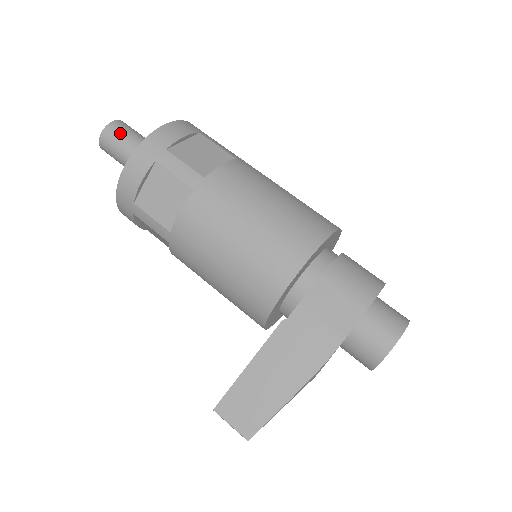
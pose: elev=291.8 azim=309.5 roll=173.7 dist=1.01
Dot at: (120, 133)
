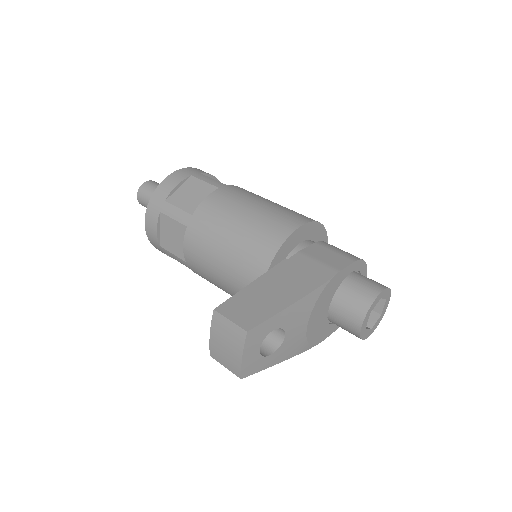
Dot at: (158, 184)
